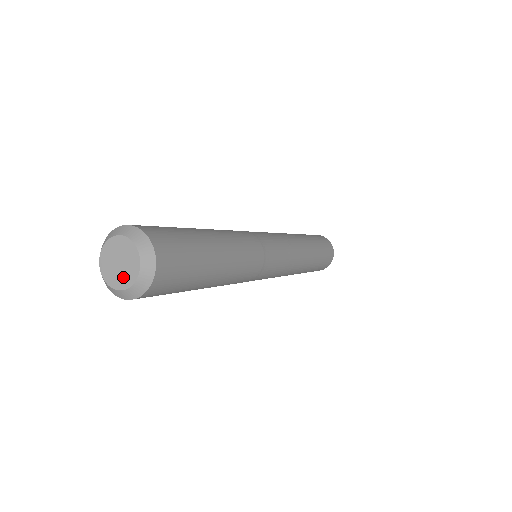
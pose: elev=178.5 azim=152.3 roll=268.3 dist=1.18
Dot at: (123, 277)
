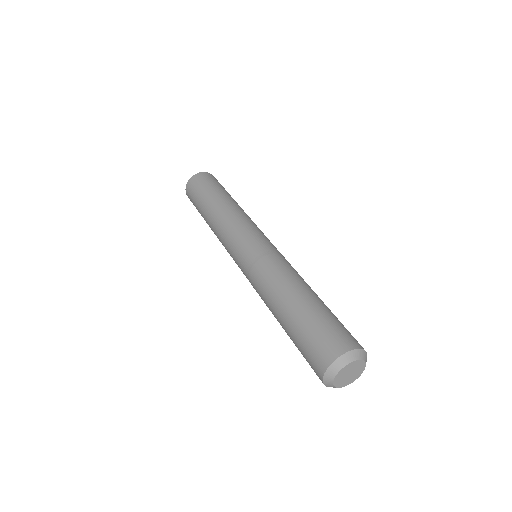
Dot at: (358, 372)
